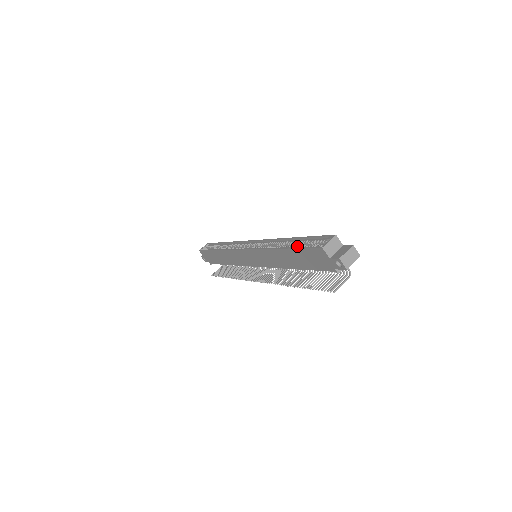
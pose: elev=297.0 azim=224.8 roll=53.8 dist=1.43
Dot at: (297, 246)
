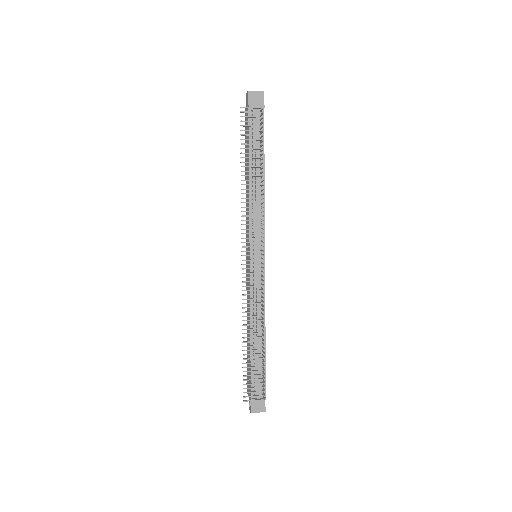
Dot at: occluded
